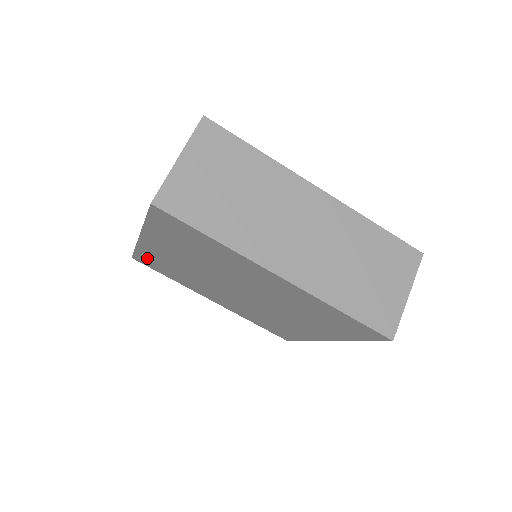
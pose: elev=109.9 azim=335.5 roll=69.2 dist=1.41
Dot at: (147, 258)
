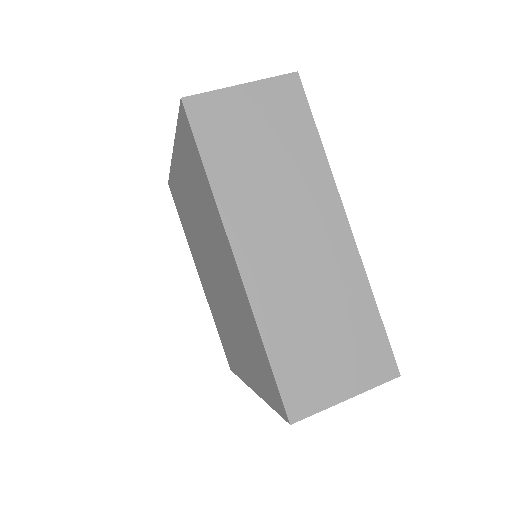
Dot at: occluded
